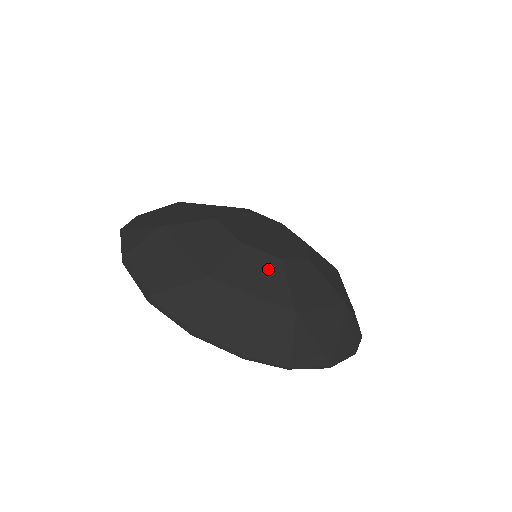
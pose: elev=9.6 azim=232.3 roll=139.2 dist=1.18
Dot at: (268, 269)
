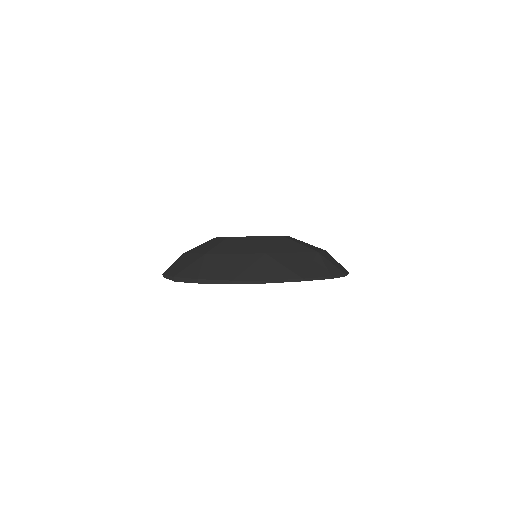
Dot at: (247, 242)
